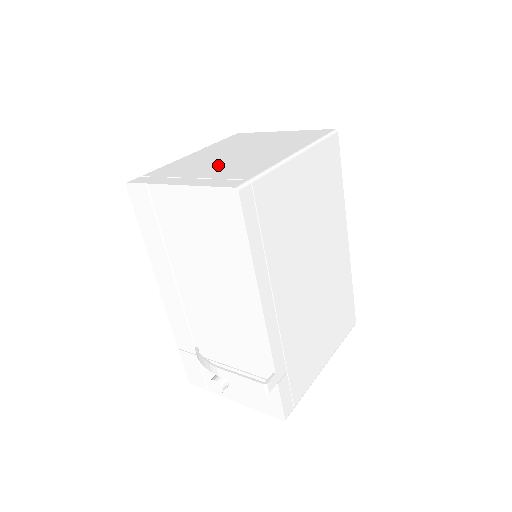
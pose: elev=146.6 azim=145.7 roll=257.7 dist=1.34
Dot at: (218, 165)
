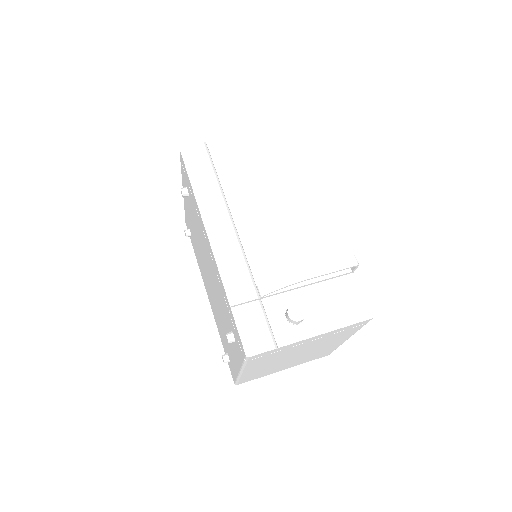
Dot at: occluded
